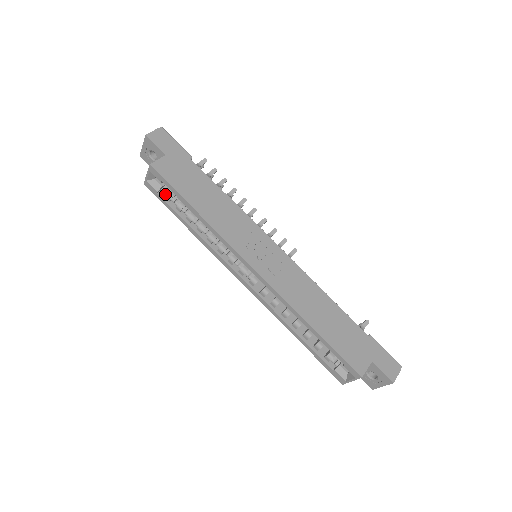
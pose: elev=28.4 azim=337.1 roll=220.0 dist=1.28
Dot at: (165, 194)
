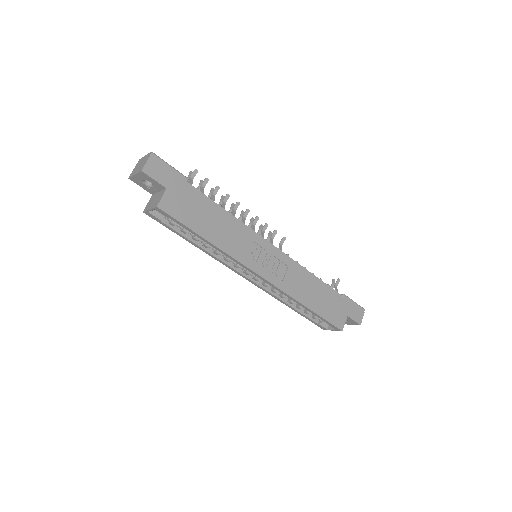
Dot at: (168, 220)
